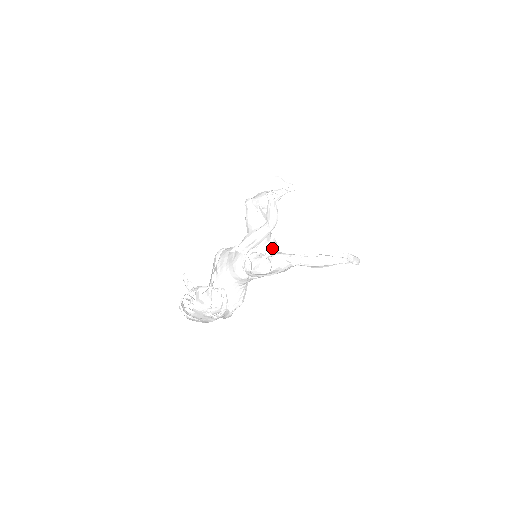
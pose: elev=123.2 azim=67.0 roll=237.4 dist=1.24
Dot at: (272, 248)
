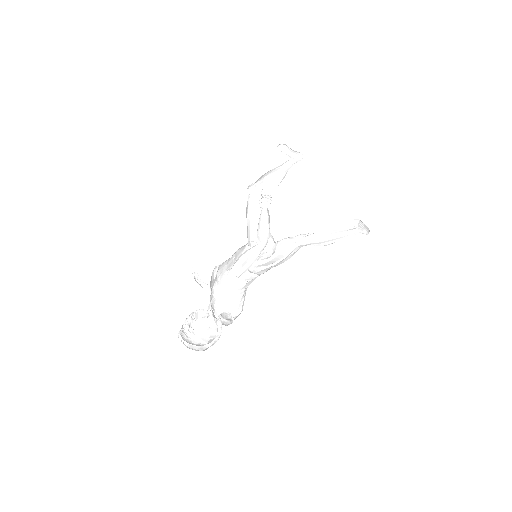
Dot at: (272, 246)
